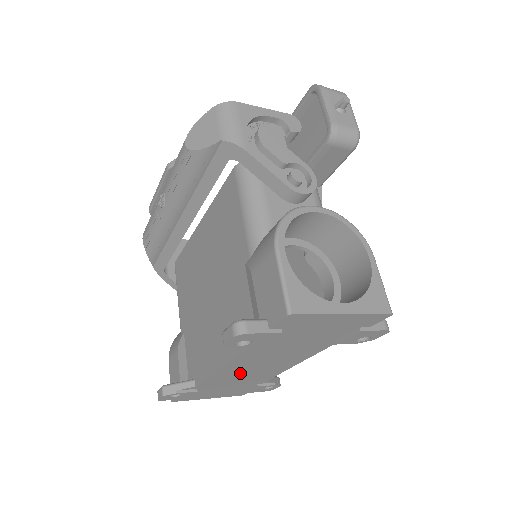
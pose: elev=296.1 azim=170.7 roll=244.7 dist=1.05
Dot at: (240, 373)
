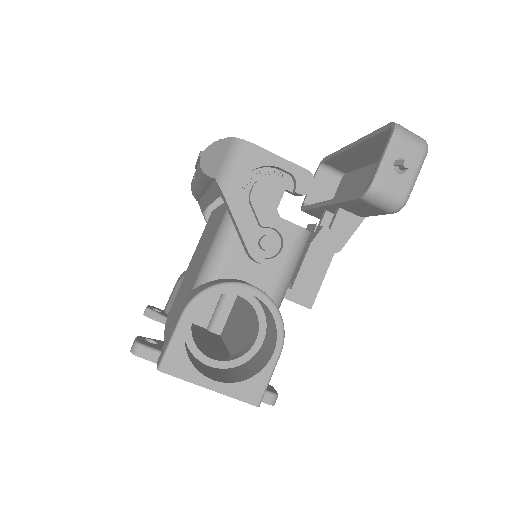
Dot at: occluded
